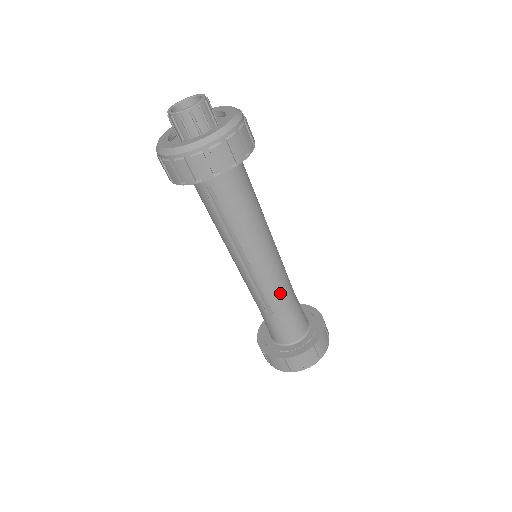
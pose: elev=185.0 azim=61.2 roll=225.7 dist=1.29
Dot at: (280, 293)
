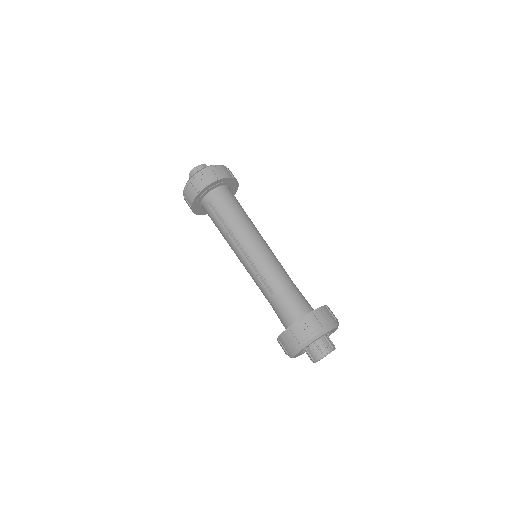
Dot at: (274, 273)
